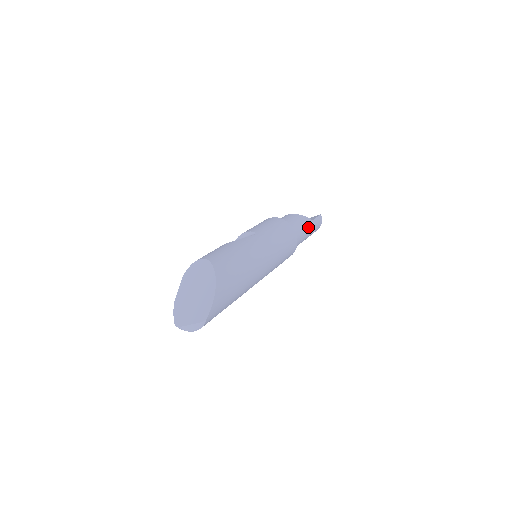
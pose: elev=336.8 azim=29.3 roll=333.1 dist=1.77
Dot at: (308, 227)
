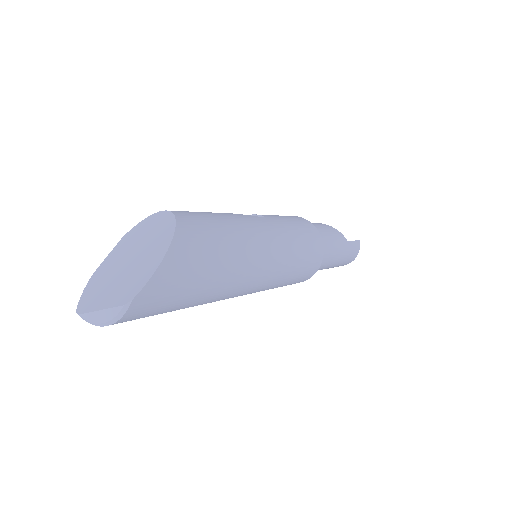
Dot at: (341, 246)
